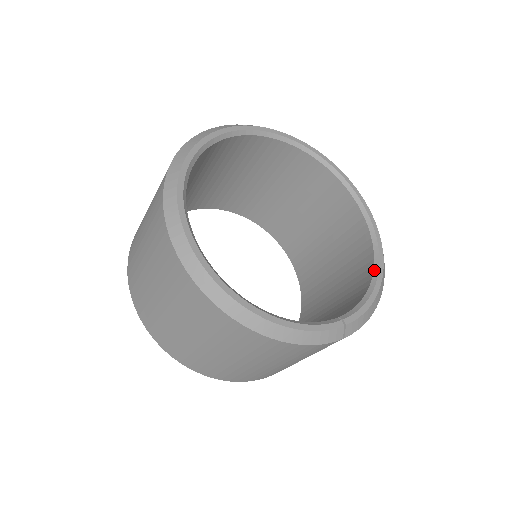
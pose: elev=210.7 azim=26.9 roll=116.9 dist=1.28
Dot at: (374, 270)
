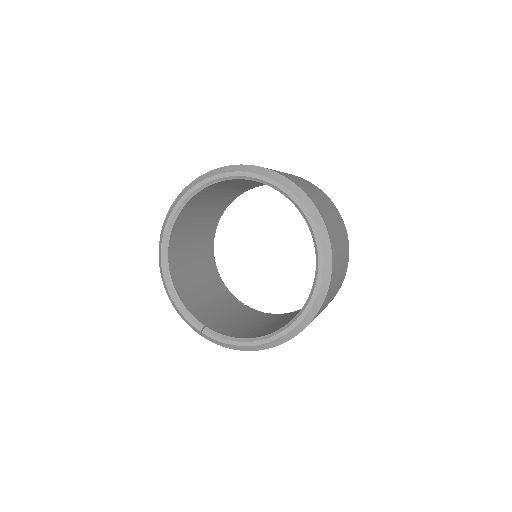
Dot at: (260, 337)
